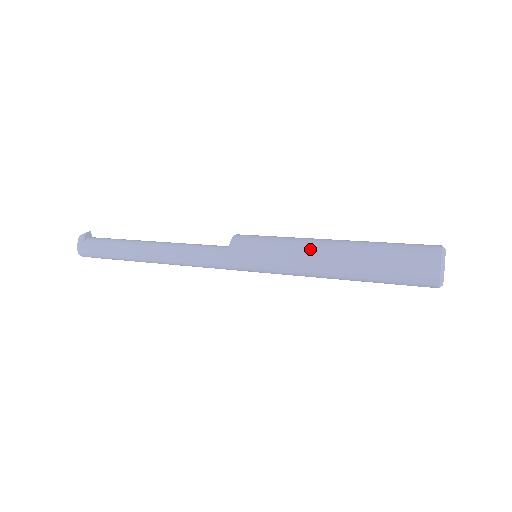
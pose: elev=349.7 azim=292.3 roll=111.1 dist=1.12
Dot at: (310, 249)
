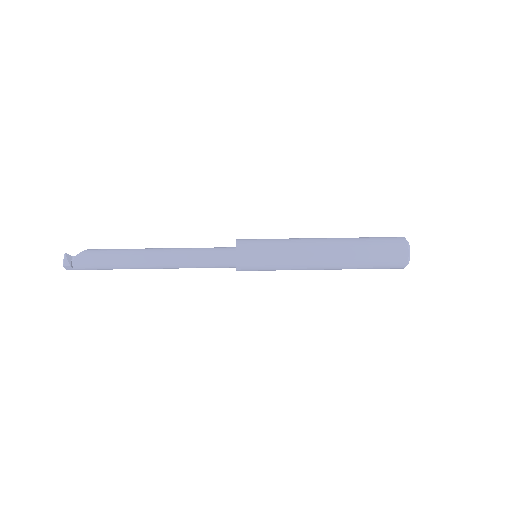
Dot at: (309, 267)
